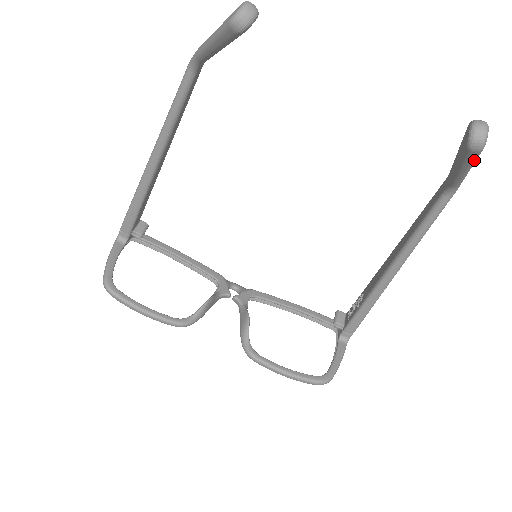
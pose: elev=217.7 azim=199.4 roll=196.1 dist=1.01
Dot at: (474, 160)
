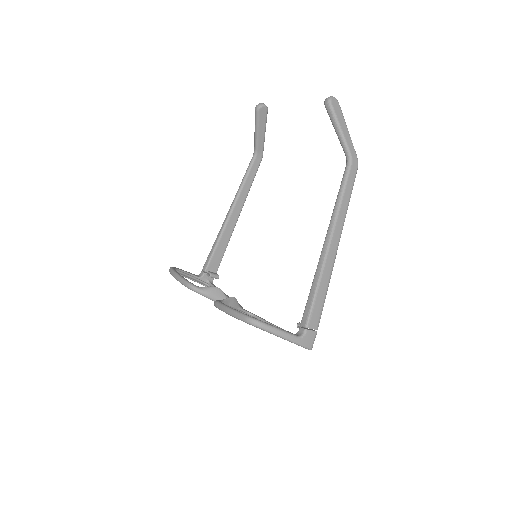
Dot at: (333, 115)
